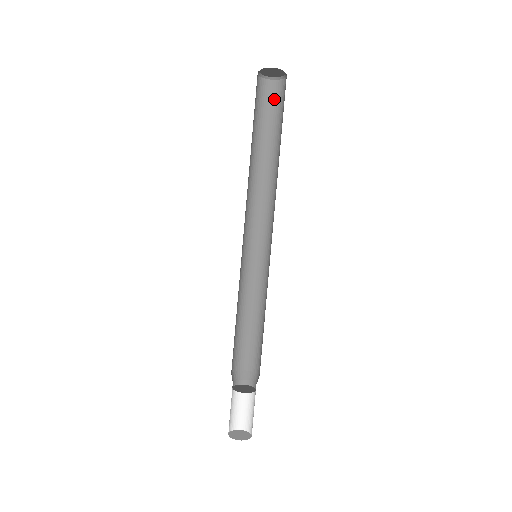
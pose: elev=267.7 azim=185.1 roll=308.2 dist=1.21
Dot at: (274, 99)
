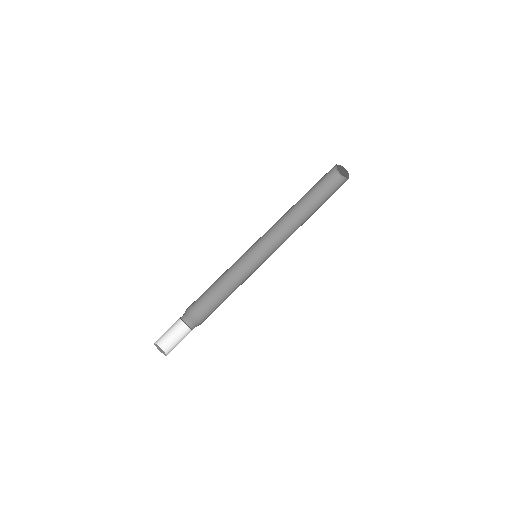
Dot at: (329, 181)
